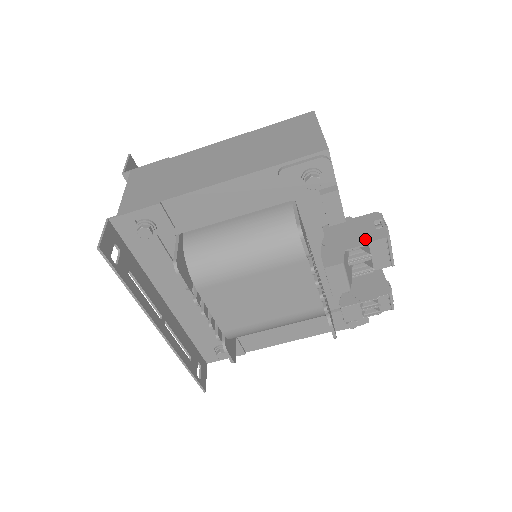
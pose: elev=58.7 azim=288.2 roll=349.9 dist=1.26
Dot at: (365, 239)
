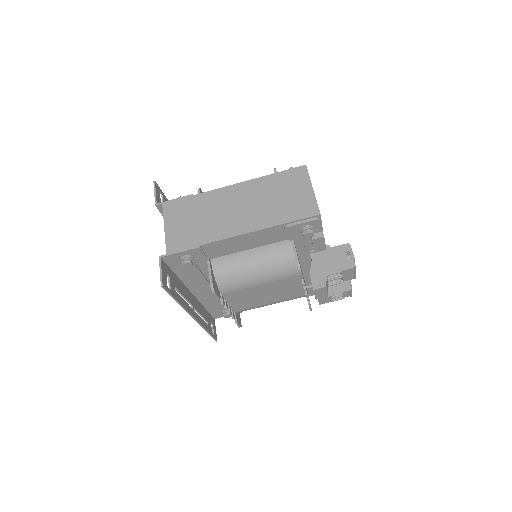
Dot at: (340, 268)
